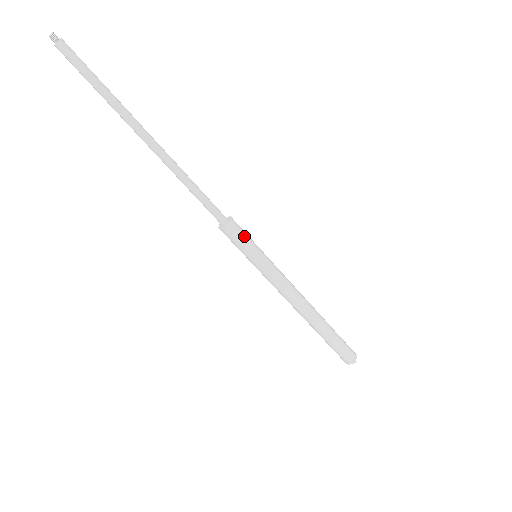
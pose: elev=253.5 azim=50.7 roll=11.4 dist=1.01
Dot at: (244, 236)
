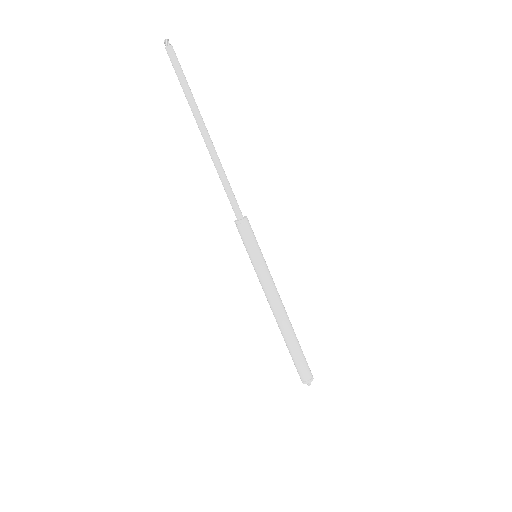
Dot at: (250, 236)
